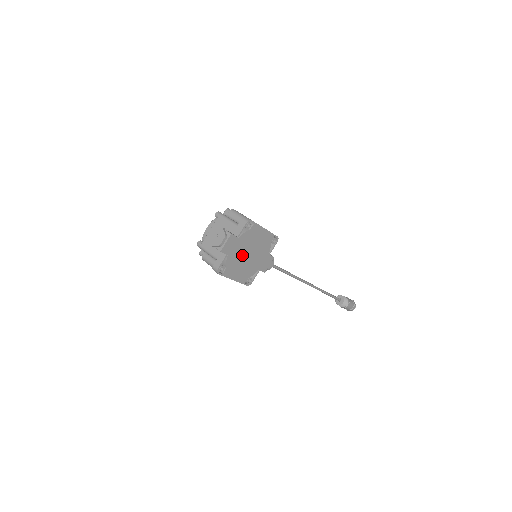
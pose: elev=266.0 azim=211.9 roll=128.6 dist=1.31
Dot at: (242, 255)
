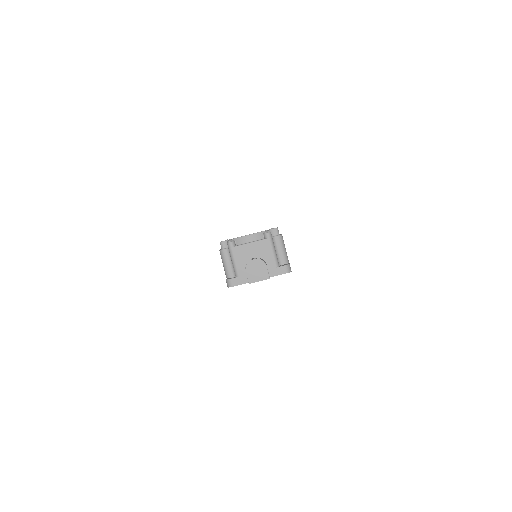
Dot at: occluded
